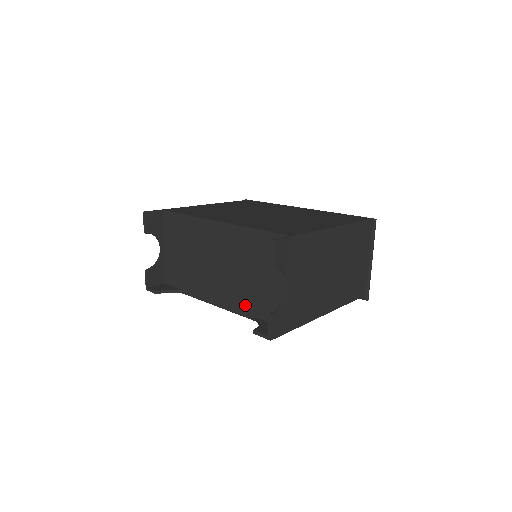
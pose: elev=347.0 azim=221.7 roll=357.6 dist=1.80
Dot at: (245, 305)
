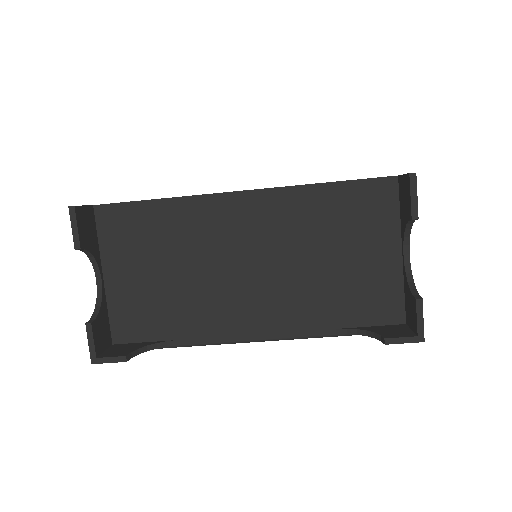
Dot at: (321, 315)
